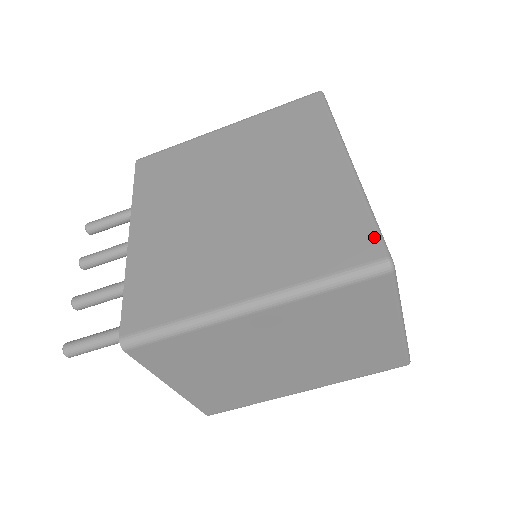
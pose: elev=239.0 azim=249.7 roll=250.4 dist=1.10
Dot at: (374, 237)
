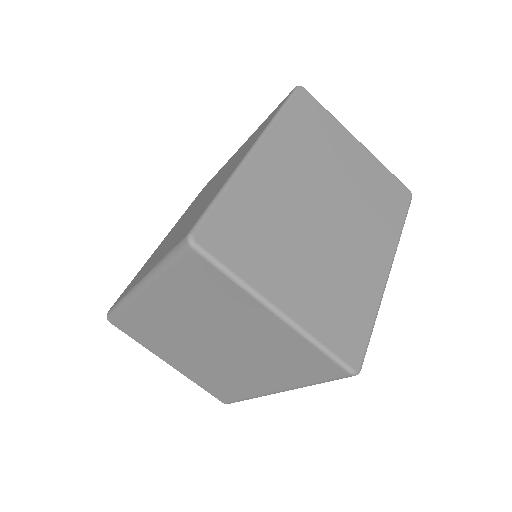
Dot at: (199, 217)
